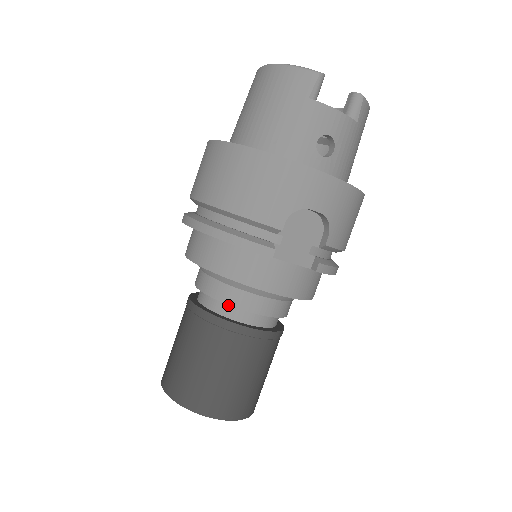
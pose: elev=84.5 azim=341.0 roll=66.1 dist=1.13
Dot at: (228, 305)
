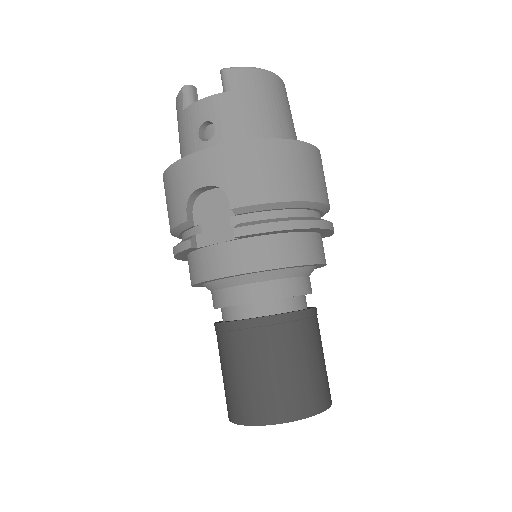
Dot at: (223, 309)
